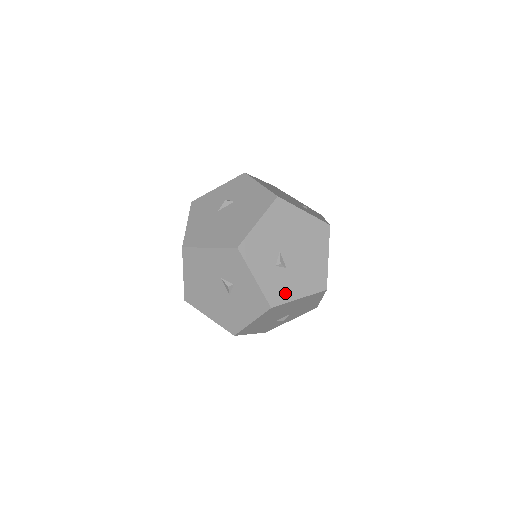
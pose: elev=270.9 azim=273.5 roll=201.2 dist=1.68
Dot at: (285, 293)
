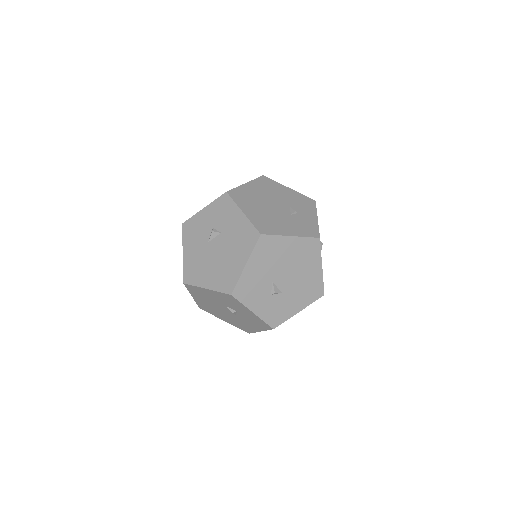
Dot at: (284, 313)
